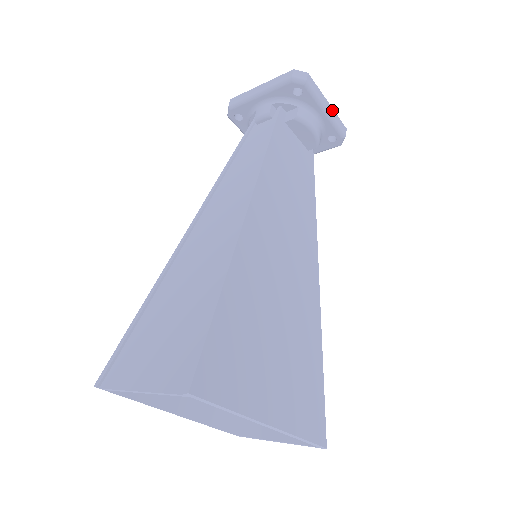
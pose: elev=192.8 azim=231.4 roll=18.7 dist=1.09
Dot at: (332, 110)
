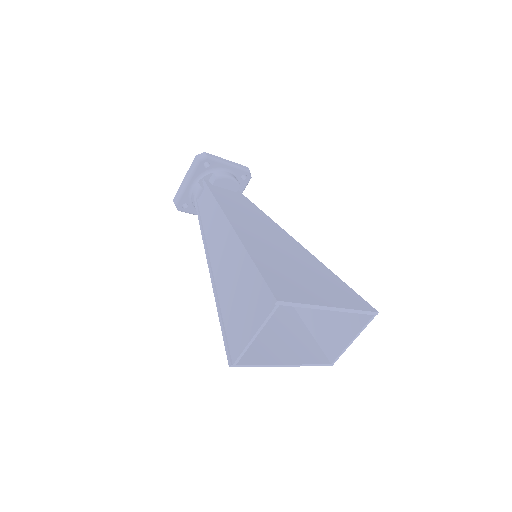
Dot at: (231, 162)
